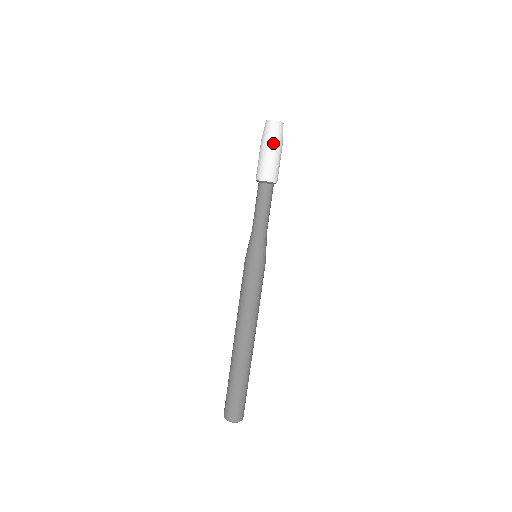
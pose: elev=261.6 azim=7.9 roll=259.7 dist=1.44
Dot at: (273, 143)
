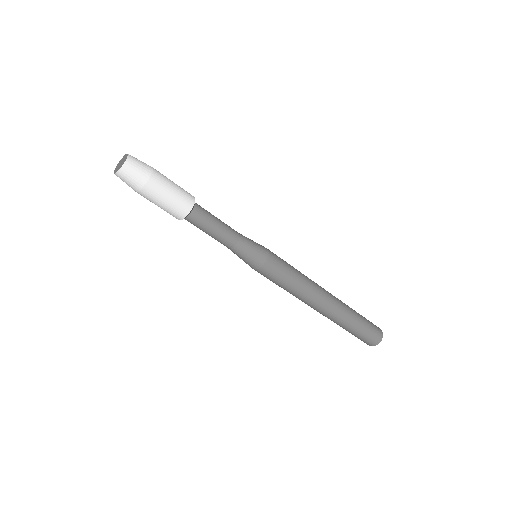
Dot at: (140, 193)
